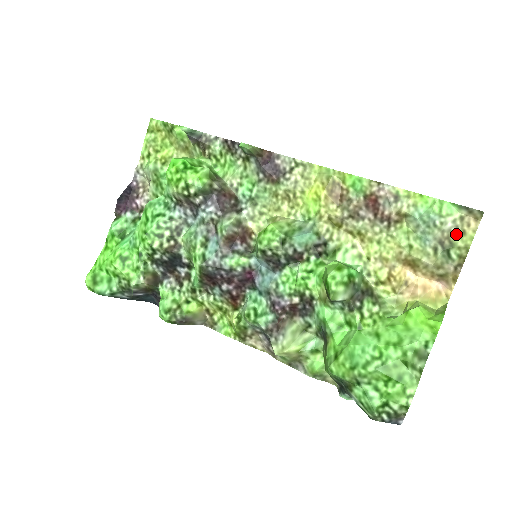
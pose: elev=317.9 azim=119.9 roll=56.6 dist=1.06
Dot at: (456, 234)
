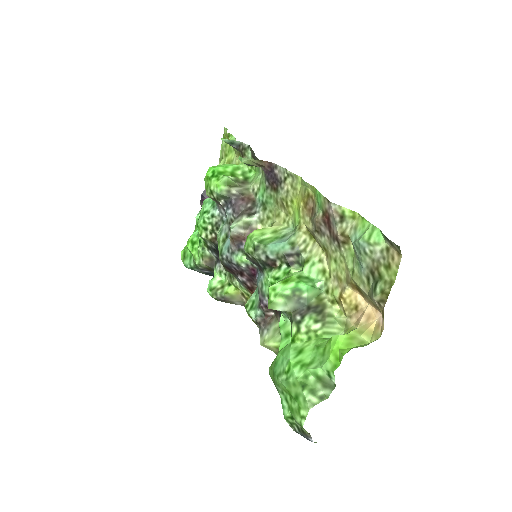
Dot at: (383, 266)
